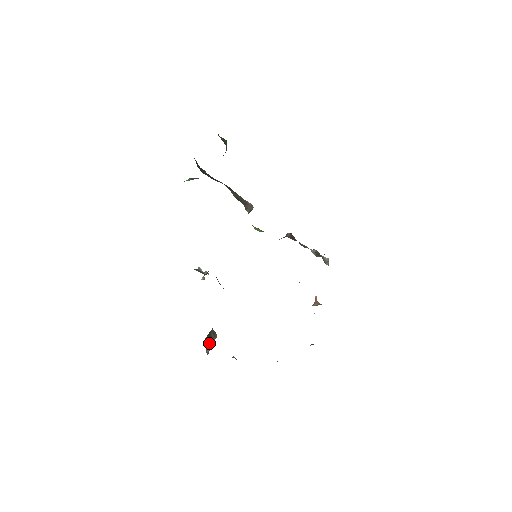
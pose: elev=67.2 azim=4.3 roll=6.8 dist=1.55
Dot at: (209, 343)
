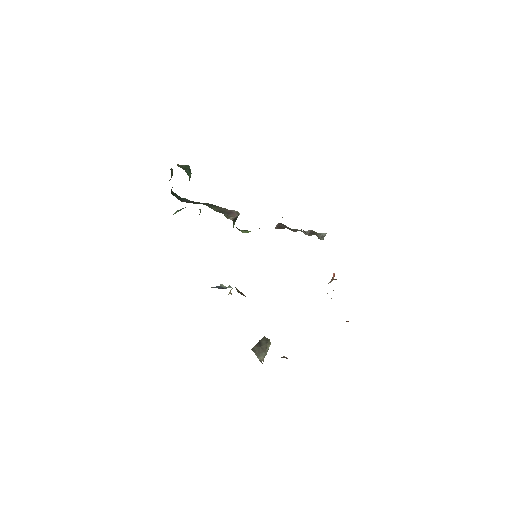
Dot at: (260, 350)
